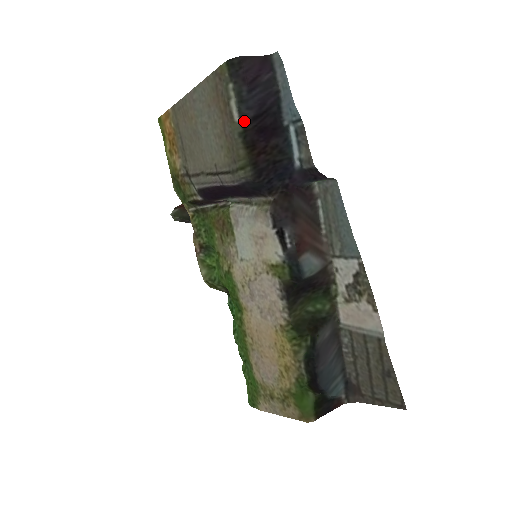
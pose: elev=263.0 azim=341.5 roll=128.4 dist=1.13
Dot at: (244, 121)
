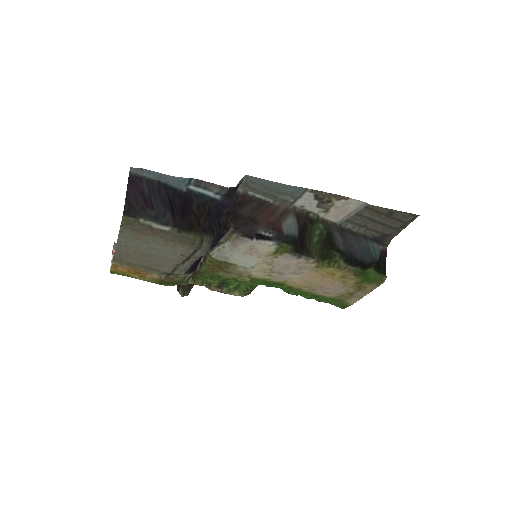
Dot at: (172, 224)
